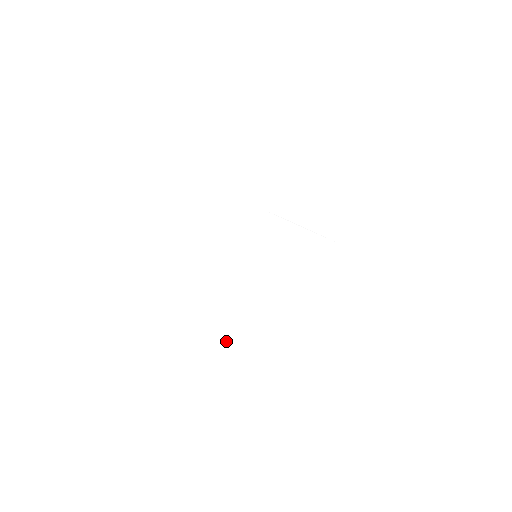
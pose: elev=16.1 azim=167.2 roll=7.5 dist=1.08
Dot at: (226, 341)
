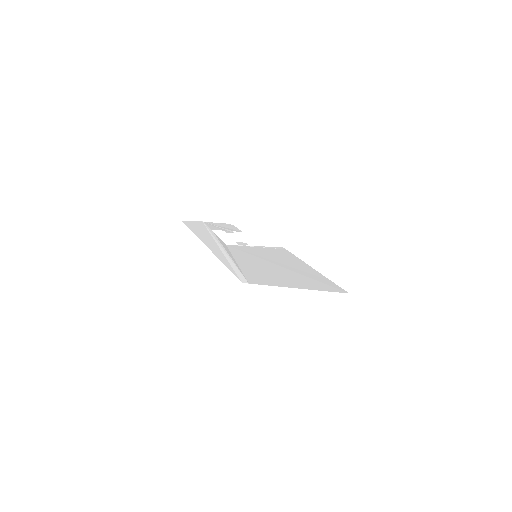
Dot at: (286, 279)
